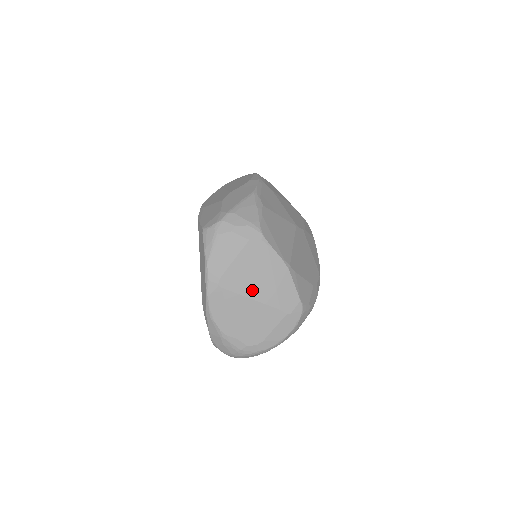
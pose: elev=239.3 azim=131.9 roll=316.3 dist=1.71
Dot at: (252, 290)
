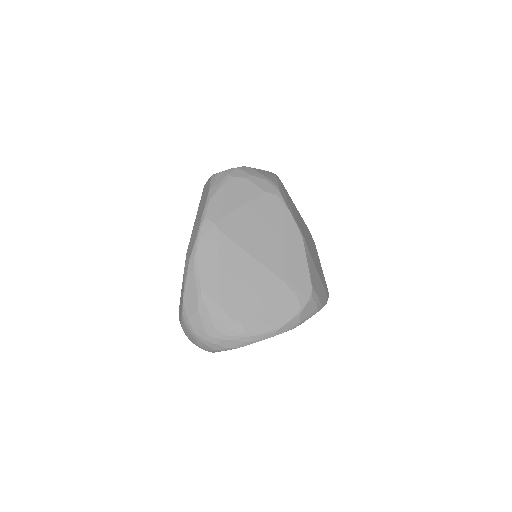
Dot at: (255, 246)
